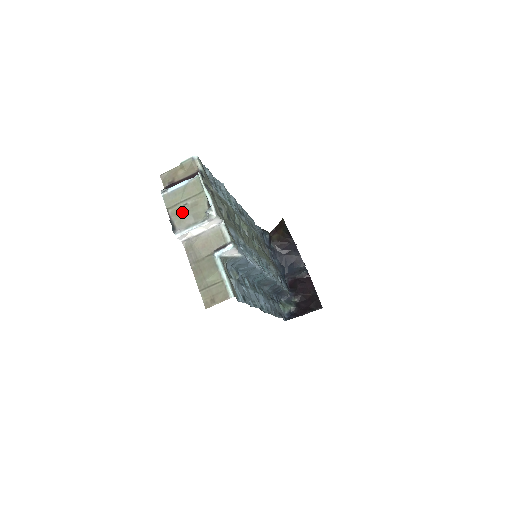
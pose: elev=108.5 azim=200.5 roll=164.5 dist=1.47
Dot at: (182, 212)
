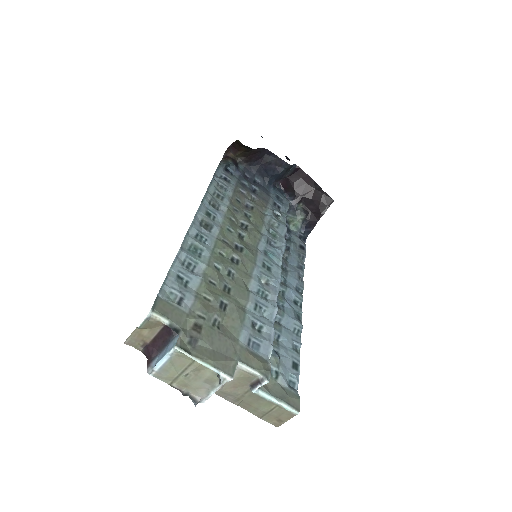
Dot at: (189, 383)
